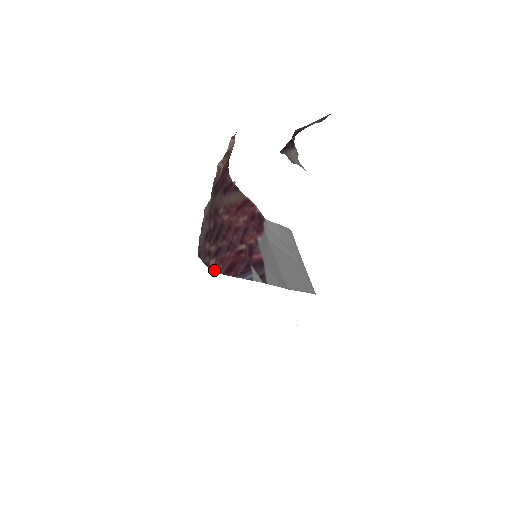
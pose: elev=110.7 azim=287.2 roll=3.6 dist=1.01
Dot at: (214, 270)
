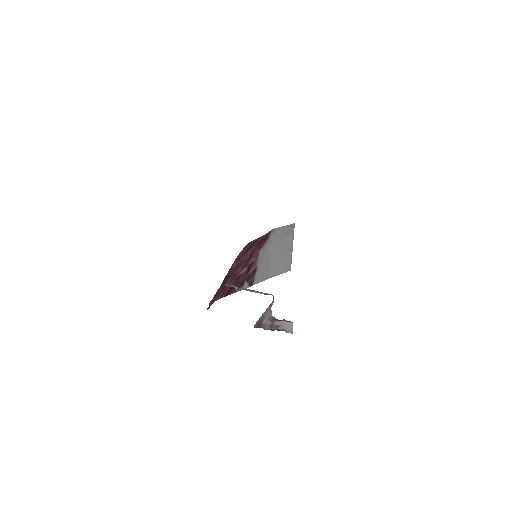
Dot at: (217, 299)
